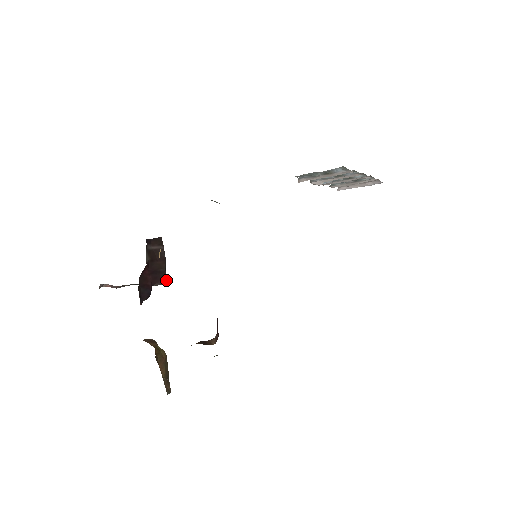
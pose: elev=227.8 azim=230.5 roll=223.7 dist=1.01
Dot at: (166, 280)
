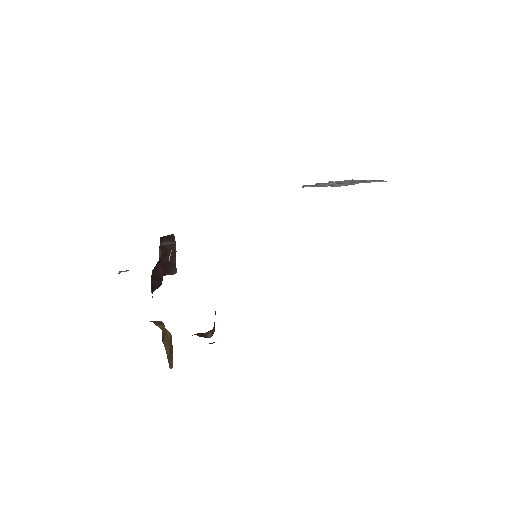
Dot at: (176, 271)
